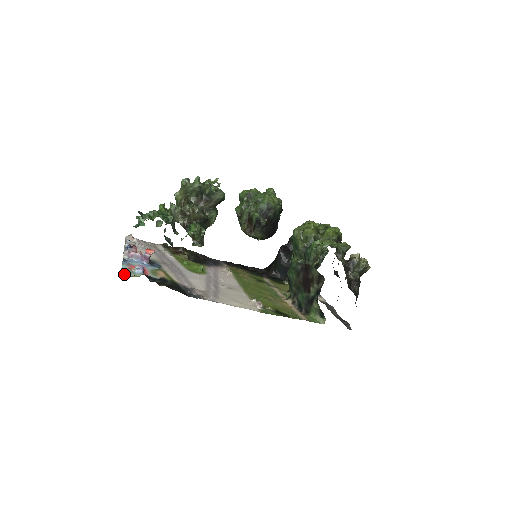
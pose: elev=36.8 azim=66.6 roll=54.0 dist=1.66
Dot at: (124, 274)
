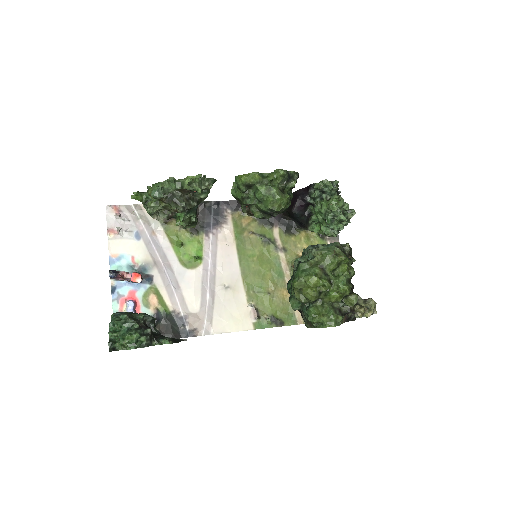
Dot at: occluded
